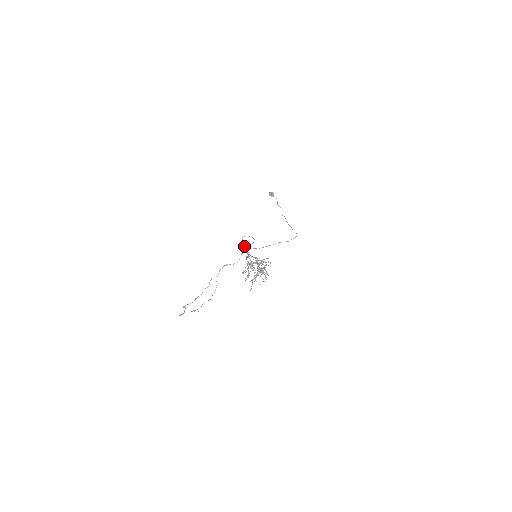
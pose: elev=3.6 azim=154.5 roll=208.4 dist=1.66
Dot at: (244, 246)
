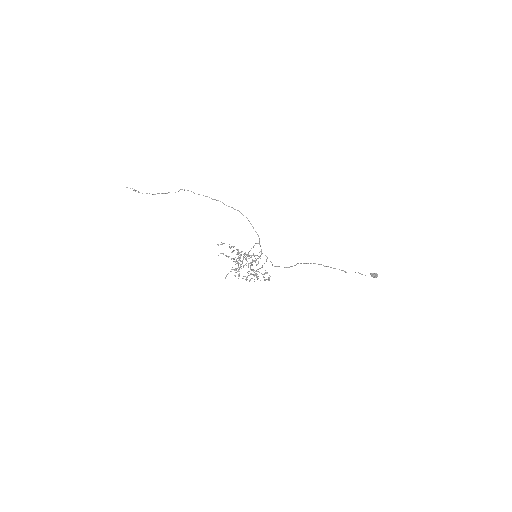
Dot at: (261, 253)
